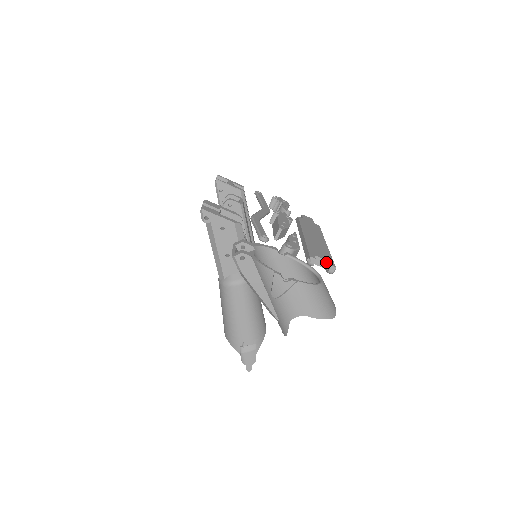
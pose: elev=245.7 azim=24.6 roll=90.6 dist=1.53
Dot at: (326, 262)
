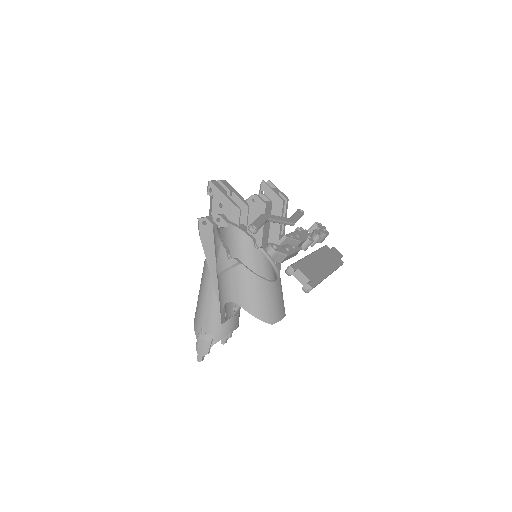
Dot at: (307, 280)
